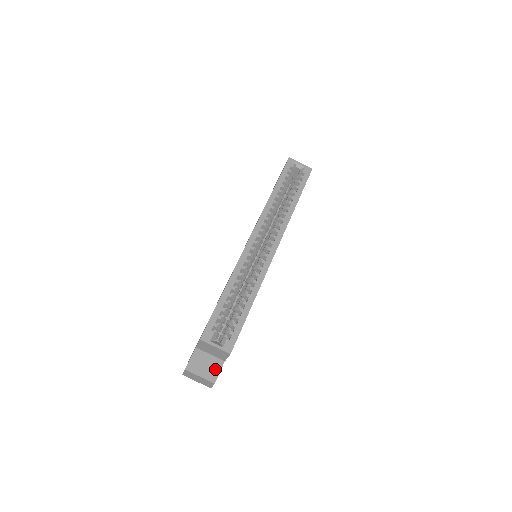
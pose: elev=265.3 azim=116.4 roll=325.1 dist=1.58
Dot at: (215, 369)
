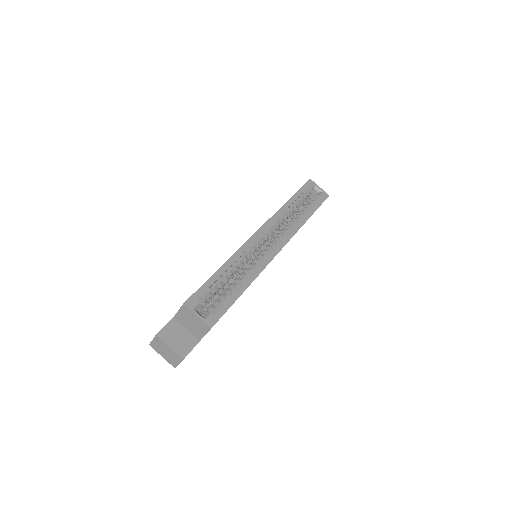
Dot at: (188, 345)
